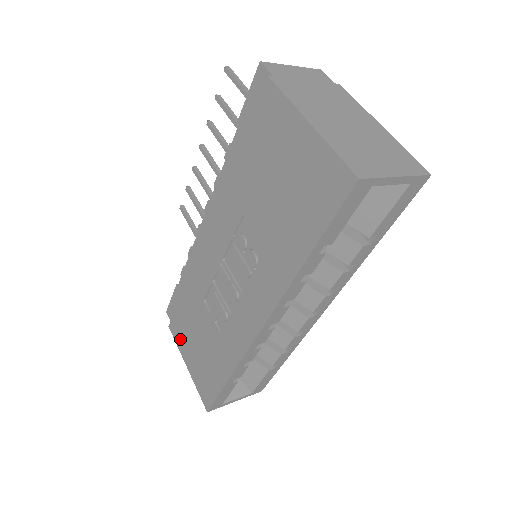
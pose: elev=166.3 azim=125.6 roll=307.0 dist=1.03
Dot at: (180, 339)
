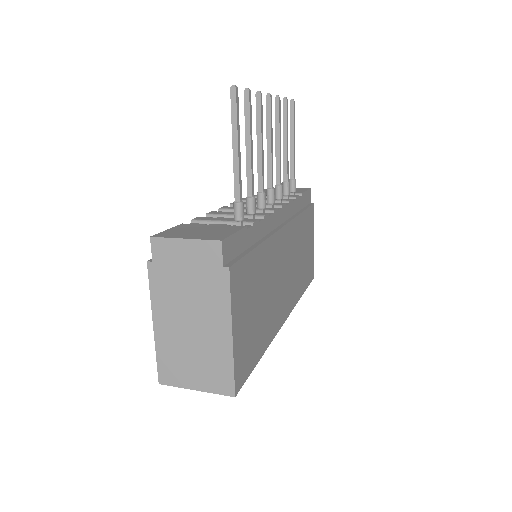
Dot at: occluded
